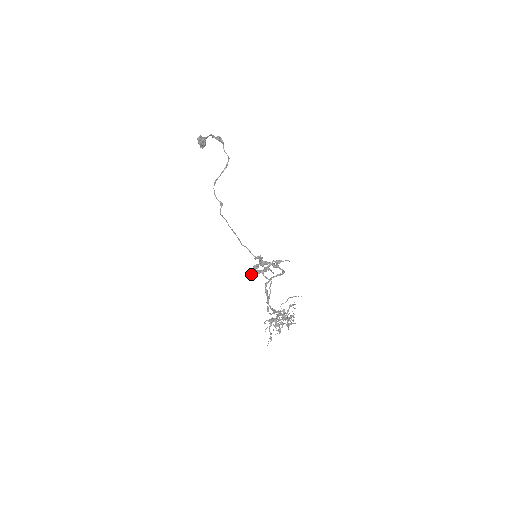
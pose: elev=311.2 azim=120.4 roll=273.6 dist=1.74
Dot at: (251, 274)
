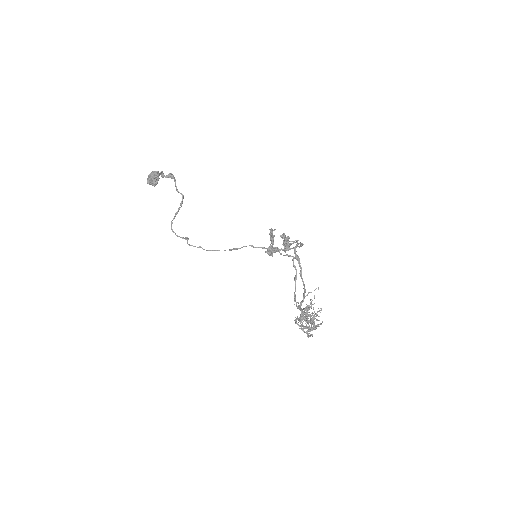
Dot at: (269, 253)
